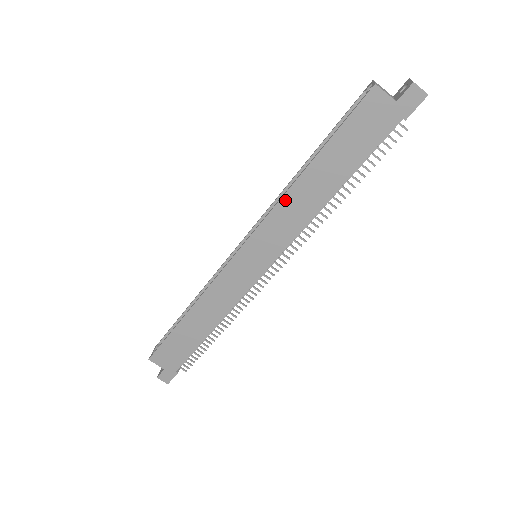
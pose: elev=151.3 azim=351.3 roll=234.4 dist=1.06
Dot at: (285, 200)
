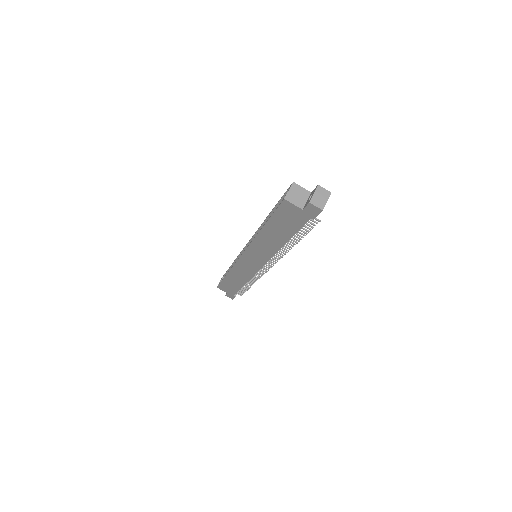
Dot at: (256, 240)
